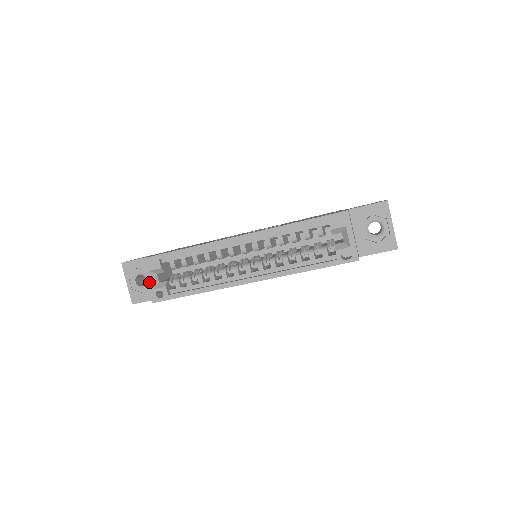
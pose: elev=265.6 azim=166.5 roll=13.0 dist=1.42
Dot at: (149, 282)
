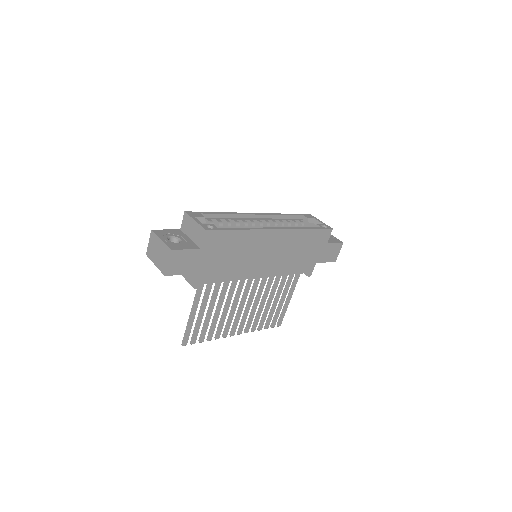
Dot at: (197, 221)
